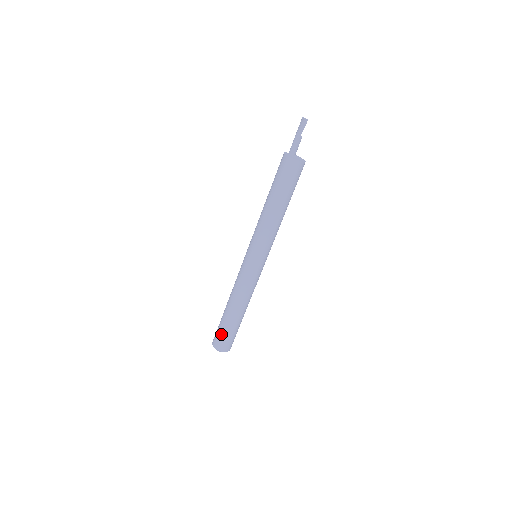
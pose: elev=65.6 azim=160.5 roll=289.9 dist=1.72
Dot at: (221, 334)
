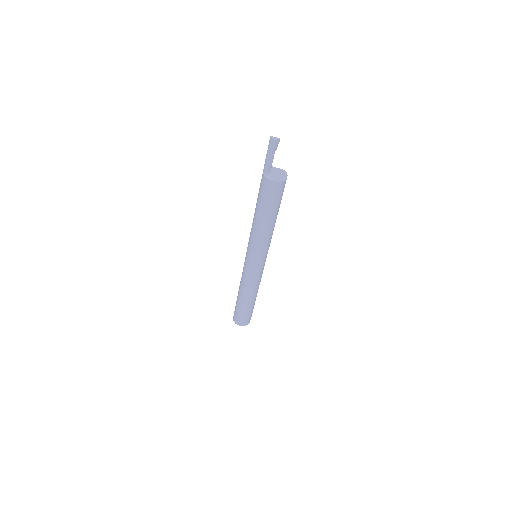
Dot at: (247, 317)
